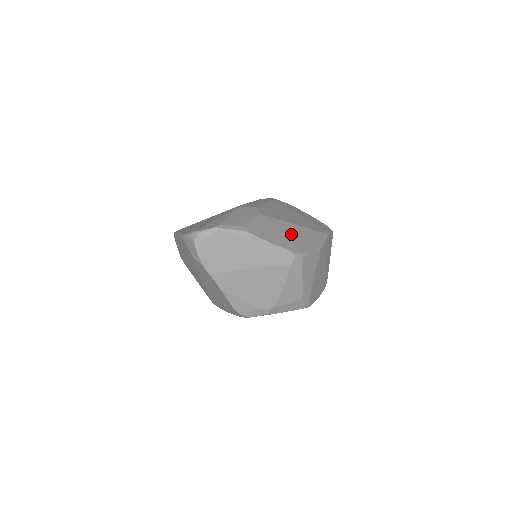
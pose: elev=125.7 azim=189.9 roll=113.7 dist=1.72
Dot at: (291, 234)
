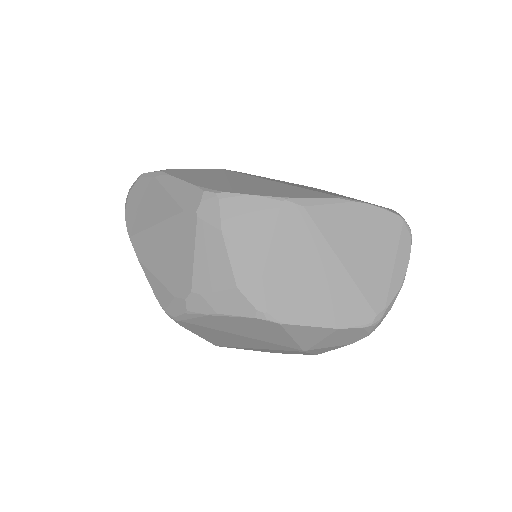
Dot at: (242, 182)
